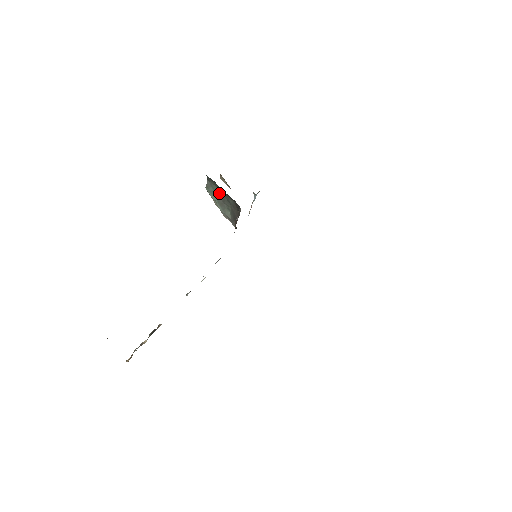
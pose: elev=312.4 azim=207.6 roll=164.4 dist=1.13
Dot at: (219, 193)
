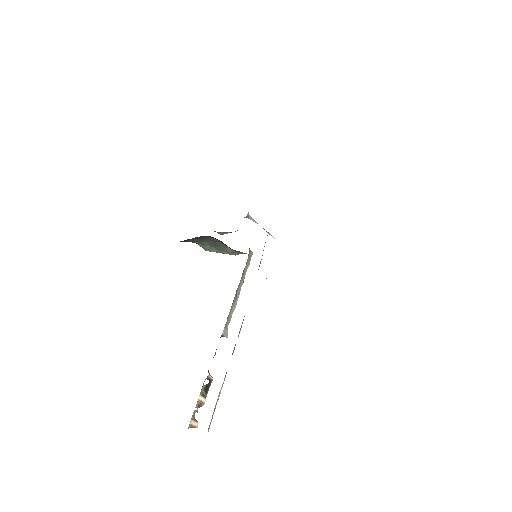
Dot at: (210, 244)
